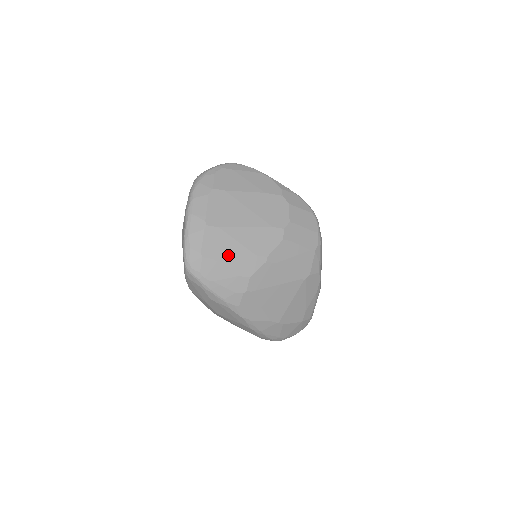
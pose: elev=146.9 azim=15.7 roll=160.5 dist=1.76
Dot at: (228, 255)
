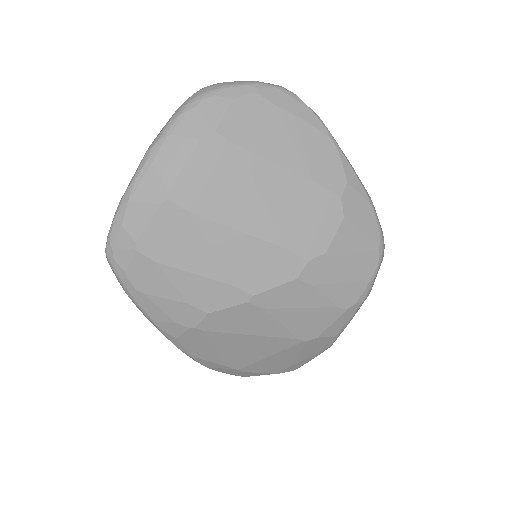
Dot at: (185, 266)
